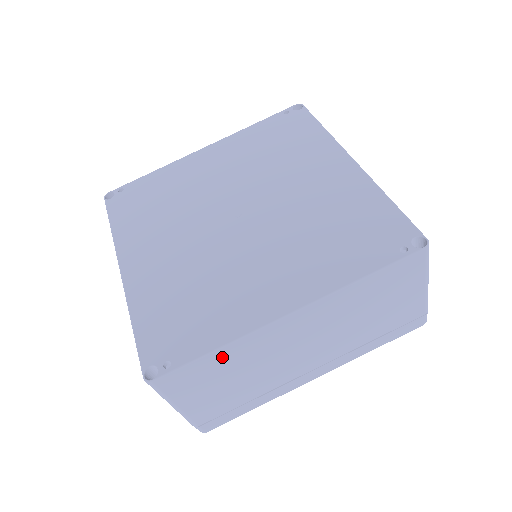
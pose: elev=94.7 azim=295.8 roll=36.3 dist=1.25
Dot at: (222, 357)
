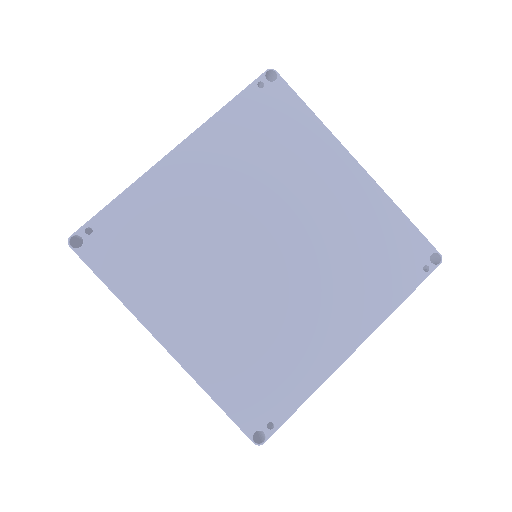
Dot at: occluded
